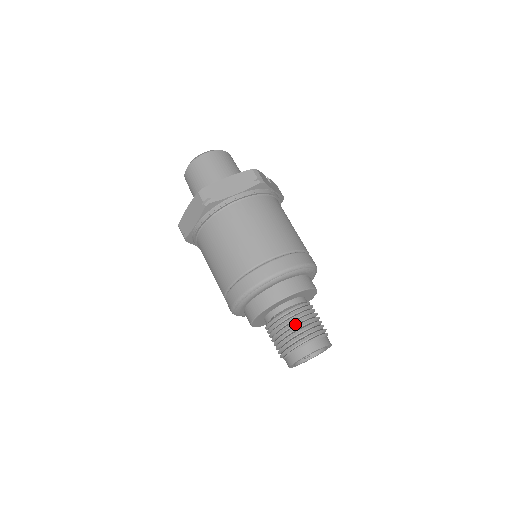
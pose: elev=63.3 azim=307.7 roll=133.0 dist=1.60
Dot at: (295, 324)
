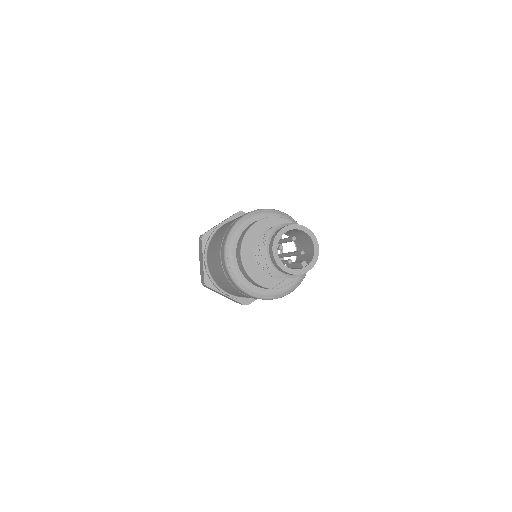
Dot at: occluded
